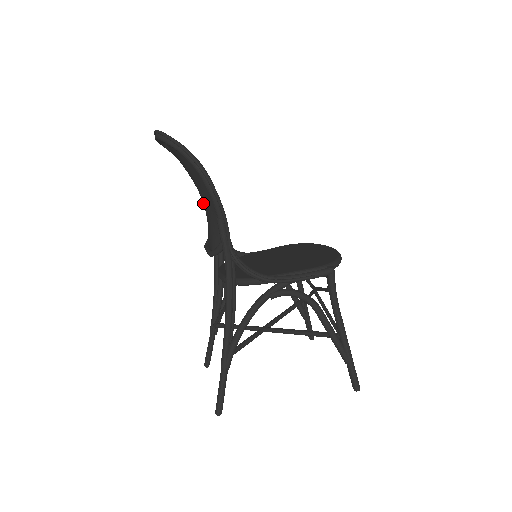
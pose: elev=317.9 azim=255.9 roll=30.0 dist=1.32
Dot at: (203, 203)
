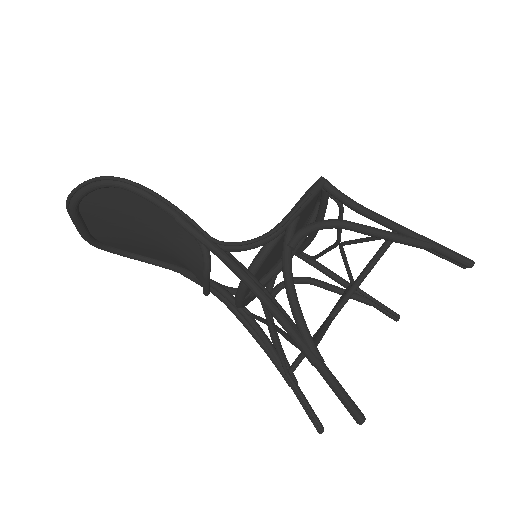
Dot at: (166, 249)
